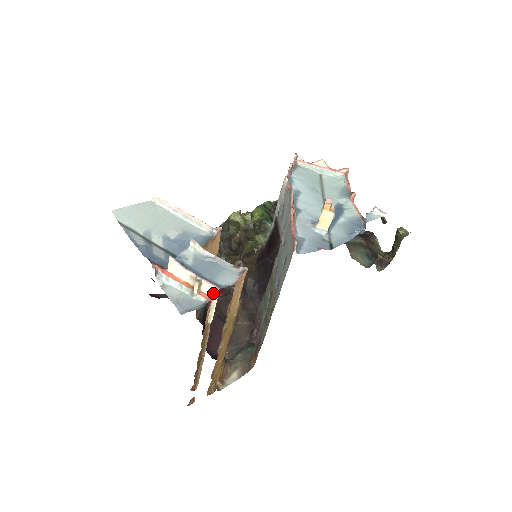
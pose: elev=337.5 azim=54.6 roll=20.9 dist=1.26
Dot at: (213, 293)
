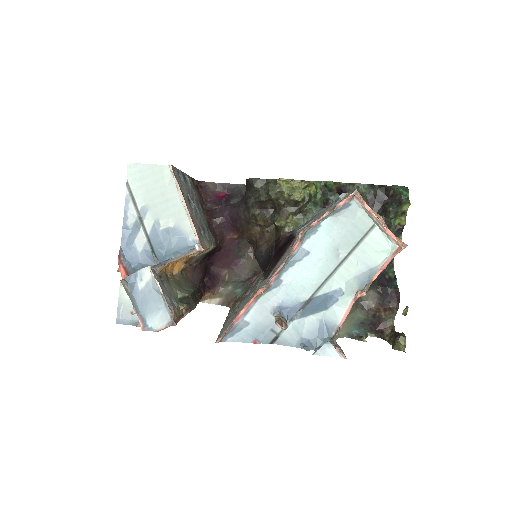
Dot at: (143, 323)
